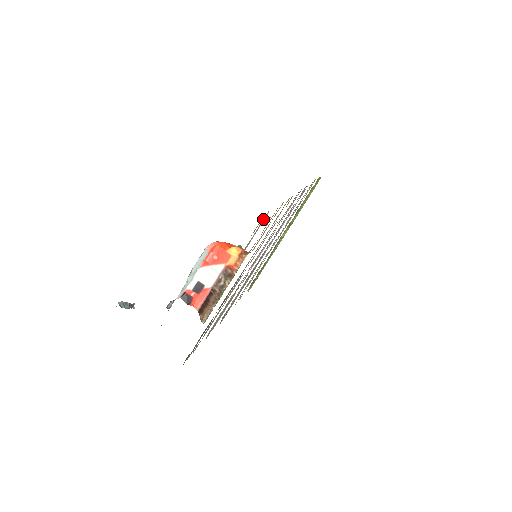
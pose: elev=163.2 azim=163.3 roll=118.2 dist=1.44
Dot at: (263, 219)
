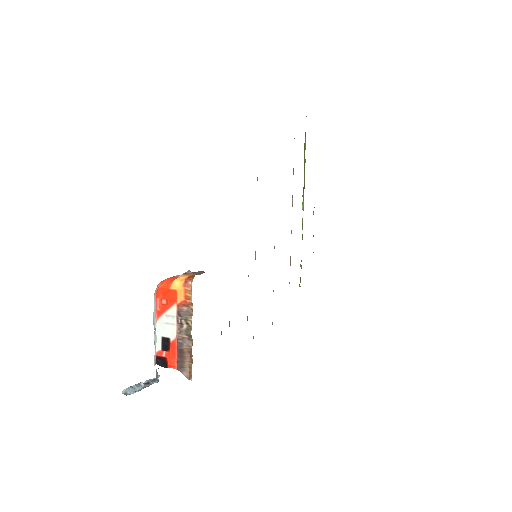
Dot at: occluded
